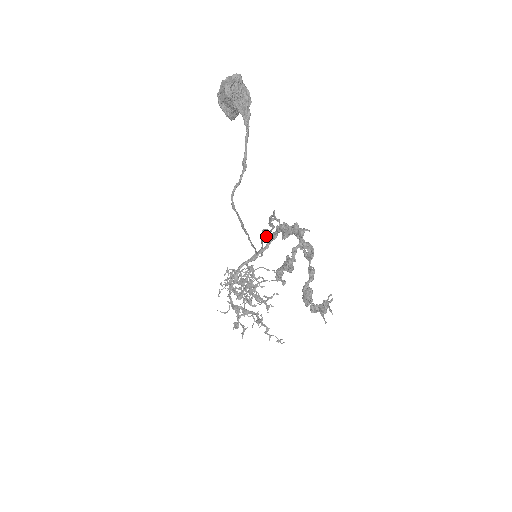
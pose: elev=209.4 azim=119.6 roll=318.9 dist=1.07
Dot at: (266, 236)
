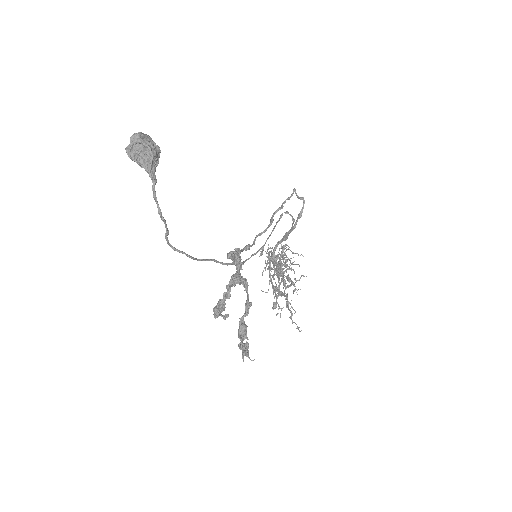
Dot at: occluded
